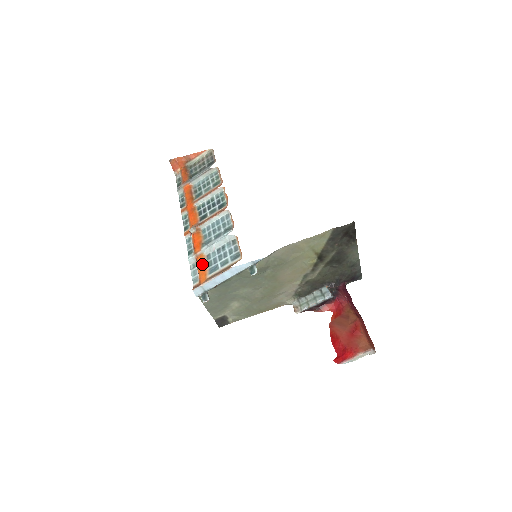
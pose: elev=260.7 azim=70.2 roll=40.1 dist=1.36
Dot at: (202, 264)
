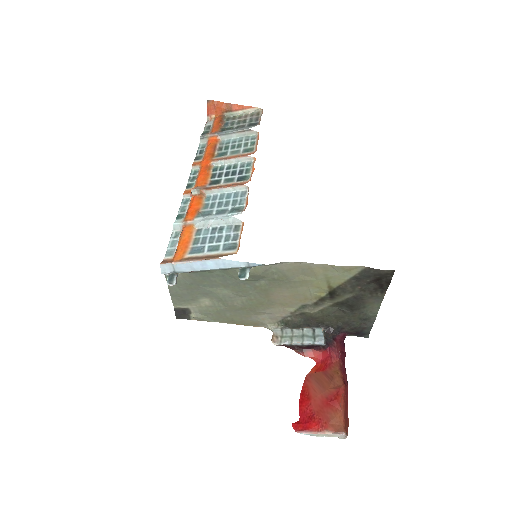
Dot at: (187, 237)
